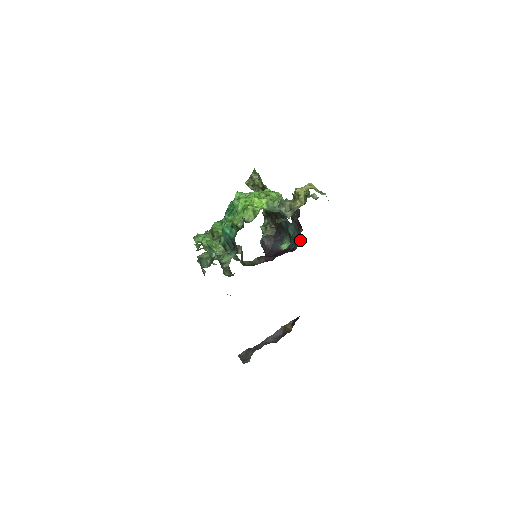
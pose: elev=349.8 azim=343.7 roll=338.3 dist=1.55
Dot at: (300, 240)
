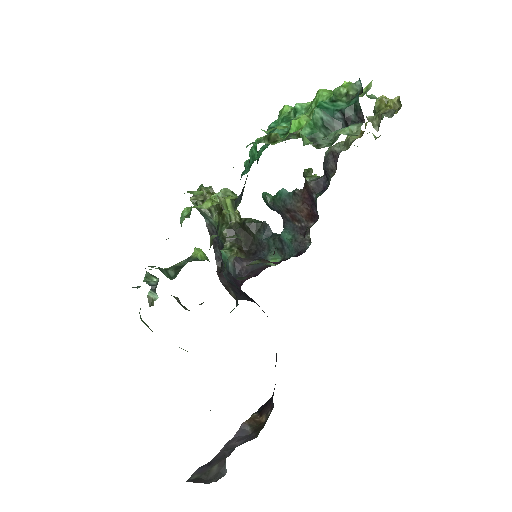
Dot at: (308, 240)
